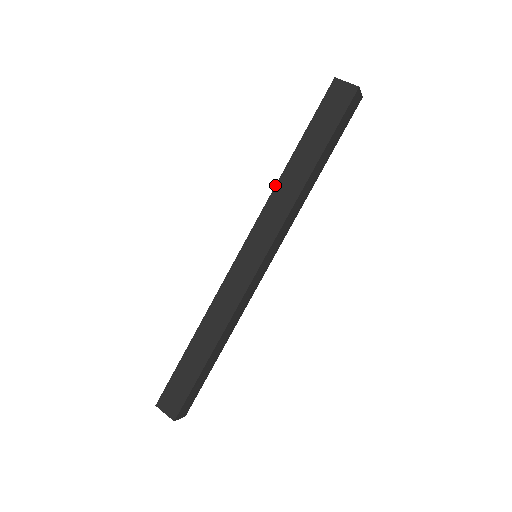
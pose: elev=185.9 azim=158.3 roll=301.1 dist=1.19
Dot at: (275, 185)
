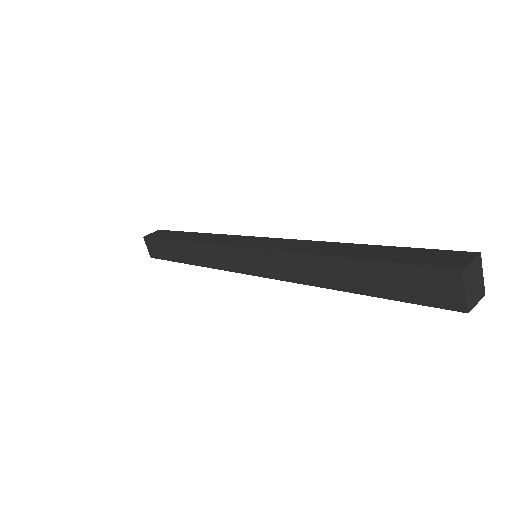
Dot at: (303, 252)
